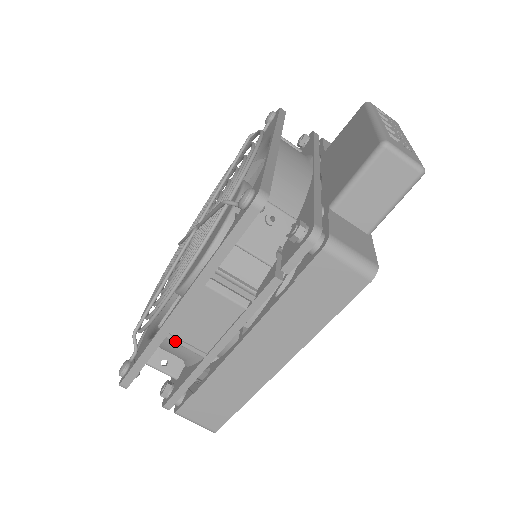
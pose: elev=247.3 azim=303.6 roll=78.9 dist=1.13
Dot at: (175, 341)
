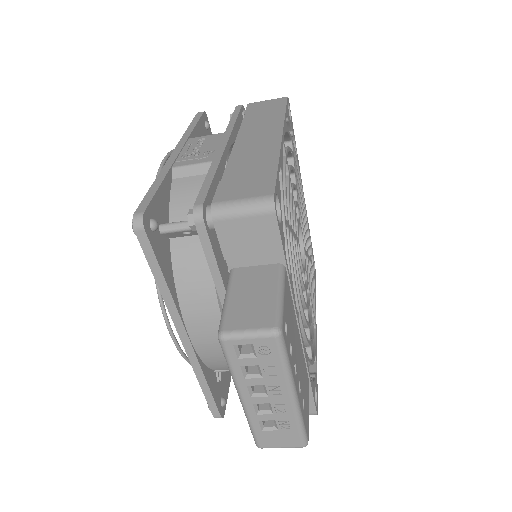
Dot at: occluded
